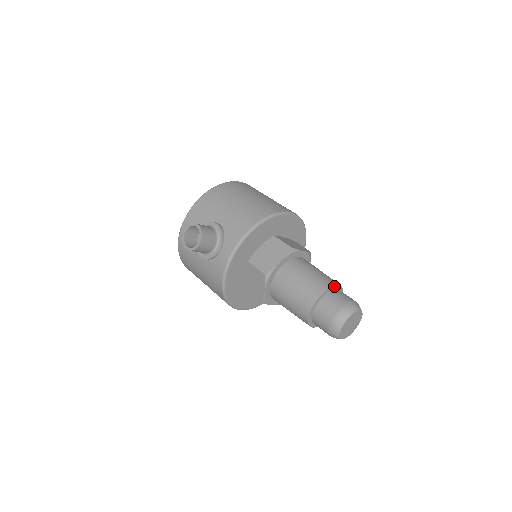
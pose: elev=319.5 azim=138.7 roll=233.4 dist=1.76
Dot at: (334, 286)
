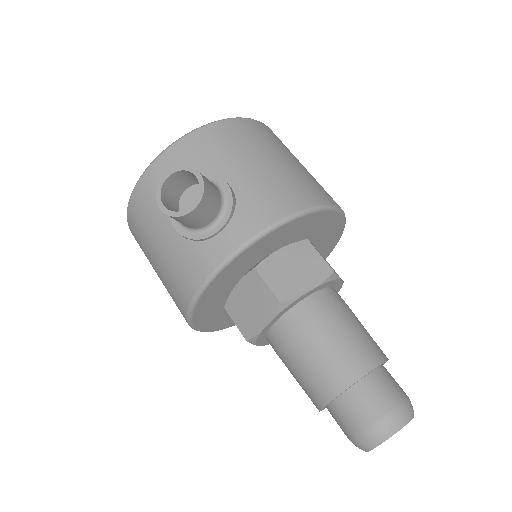
Dot at: (384, 361)
